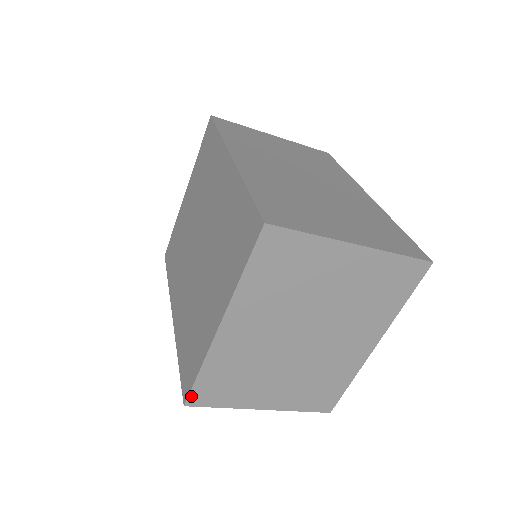
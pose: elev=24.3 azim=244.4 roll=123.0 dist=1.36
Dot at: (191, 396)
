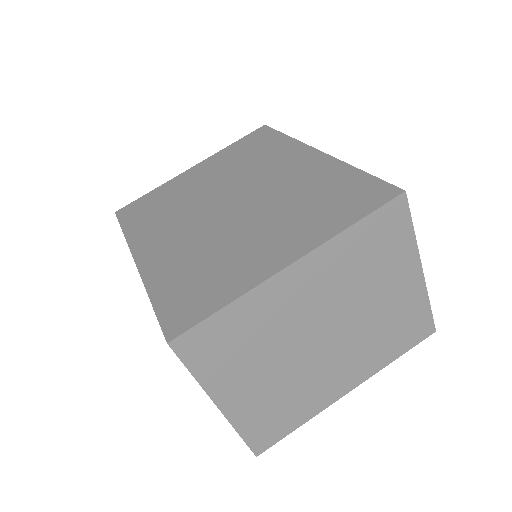
Dot at: (187, 334)
